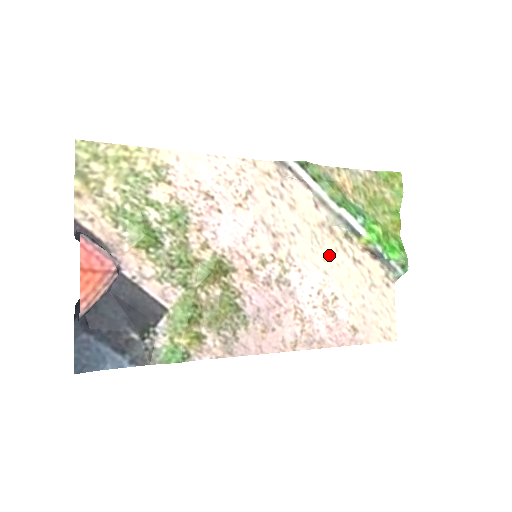
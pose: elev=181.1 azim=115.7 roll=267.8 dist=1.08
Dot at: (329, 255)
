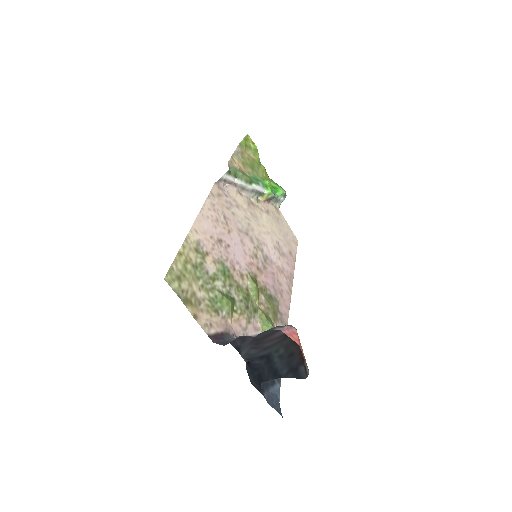
Dot at: (262, 220)
